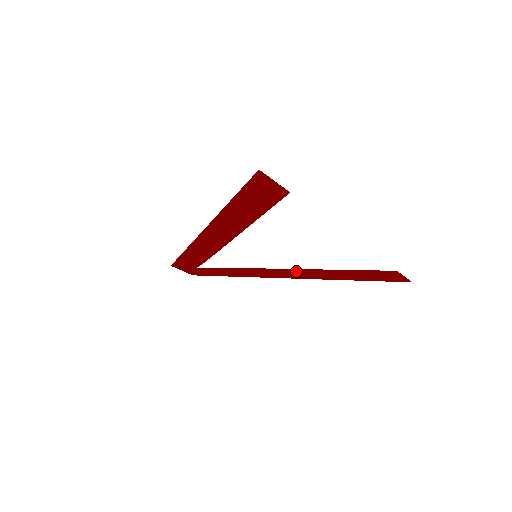
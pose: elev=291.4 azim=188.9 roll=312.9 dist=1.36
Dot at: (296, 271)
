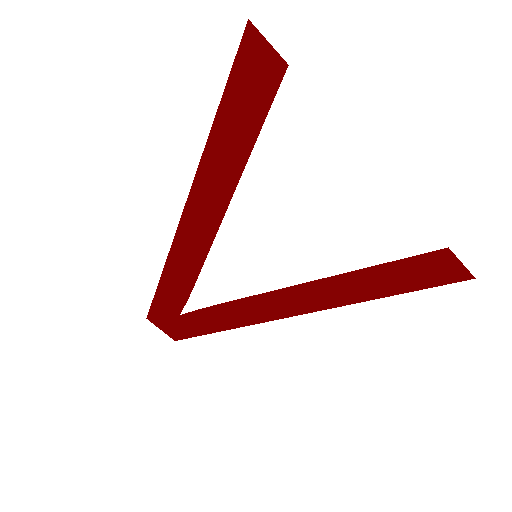
Dot at: (312, 288)
